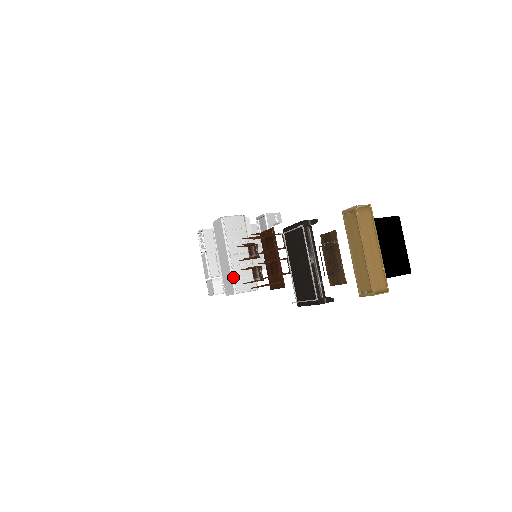
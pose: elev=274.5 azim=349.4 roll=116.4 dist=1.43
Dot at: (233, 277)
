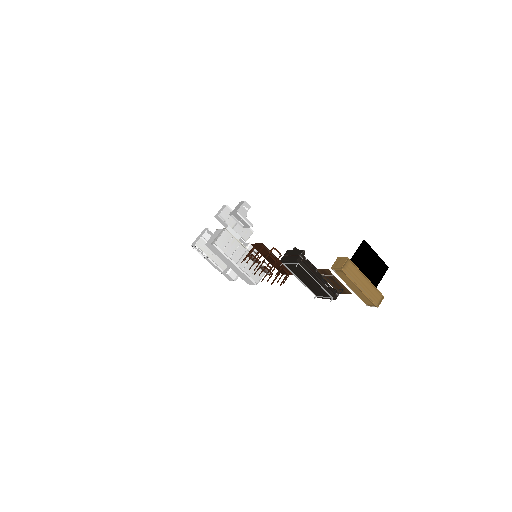
Dot at: (248, 276)
